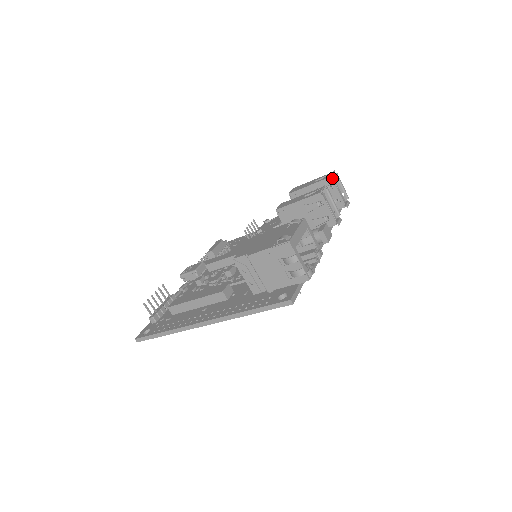
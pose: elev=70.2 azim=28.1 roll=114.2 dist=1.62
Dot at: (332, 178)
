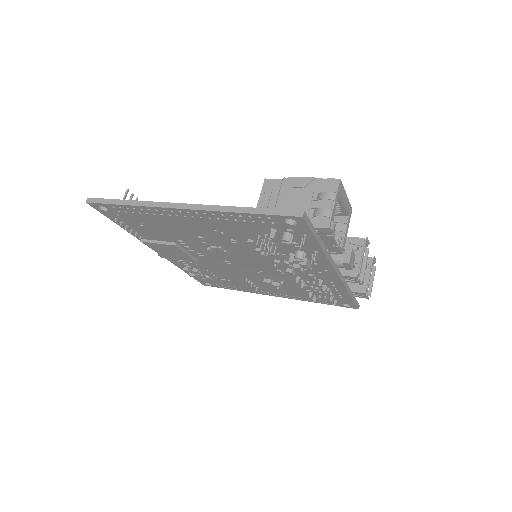
Dot at: occluded
